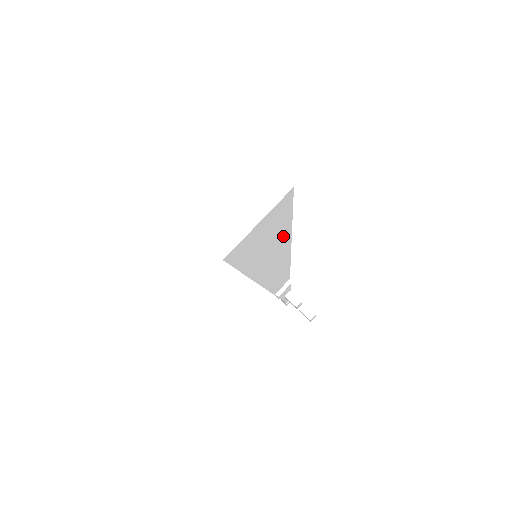
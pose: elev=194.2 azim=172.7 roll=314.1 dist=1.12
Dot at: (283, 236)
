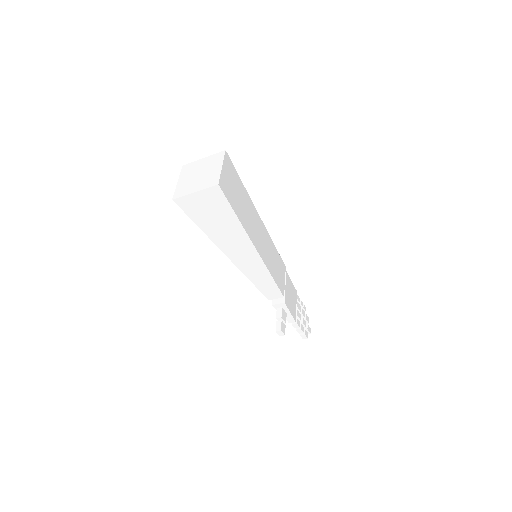
Dot at: (236, 227)
